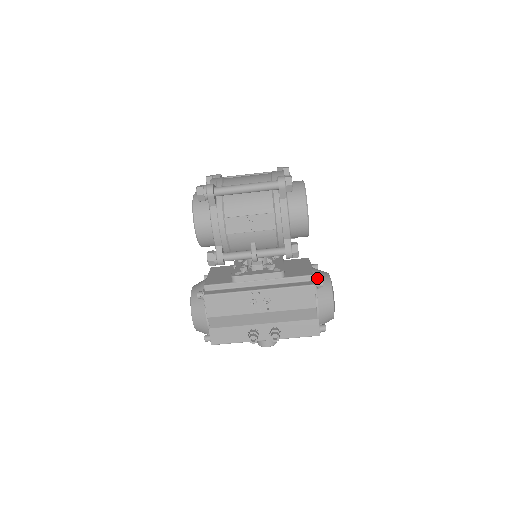
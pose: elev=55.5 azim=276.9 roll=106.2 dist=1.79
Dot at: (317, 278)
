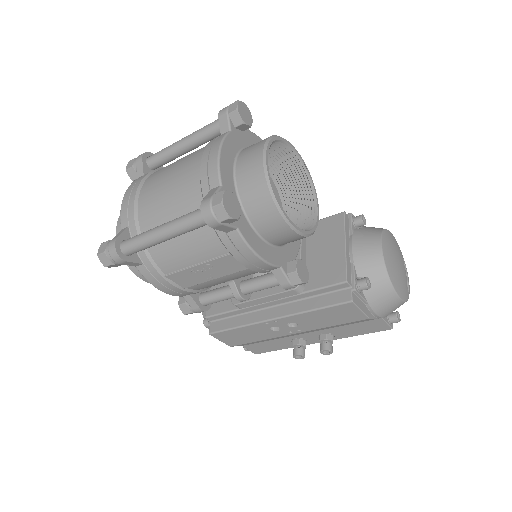
Dot at: (359, 269)
